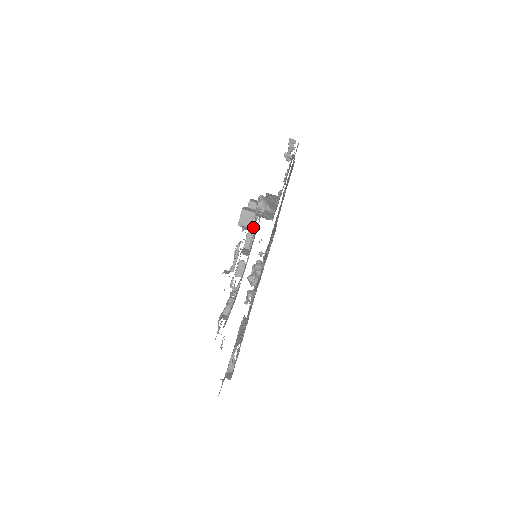
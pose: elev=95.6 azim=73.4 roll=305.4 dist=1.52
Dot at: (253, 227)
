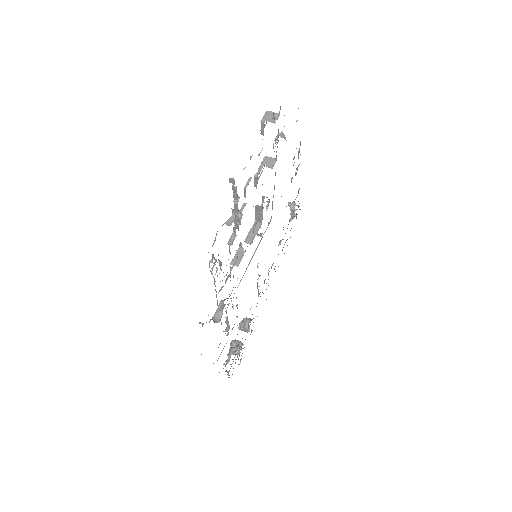
Dot at: (257, 225)
